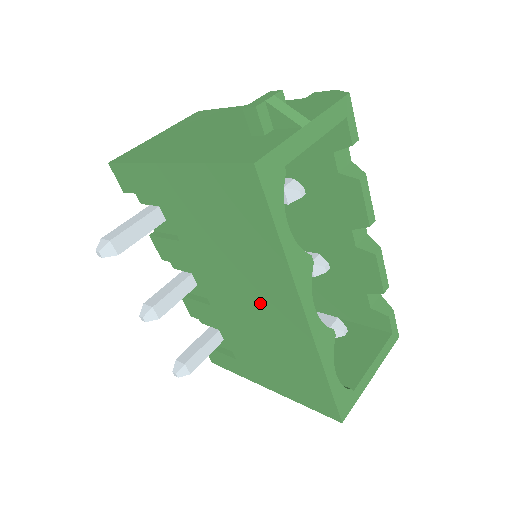
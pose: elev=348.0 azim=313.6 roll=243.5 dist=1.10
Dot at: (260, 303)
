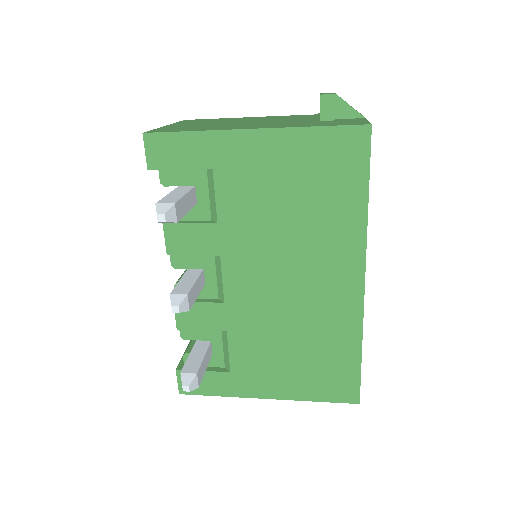
Dot at: (309, 279)
